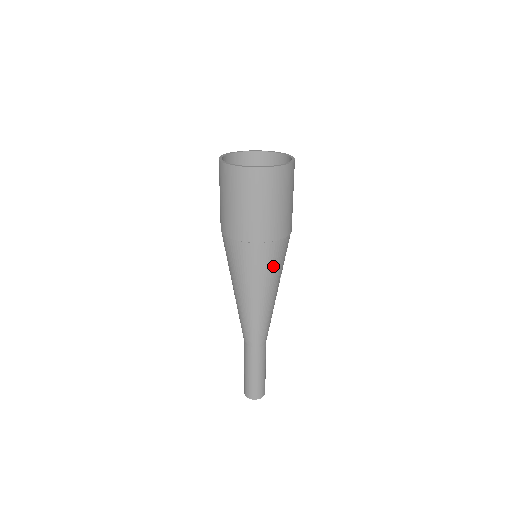
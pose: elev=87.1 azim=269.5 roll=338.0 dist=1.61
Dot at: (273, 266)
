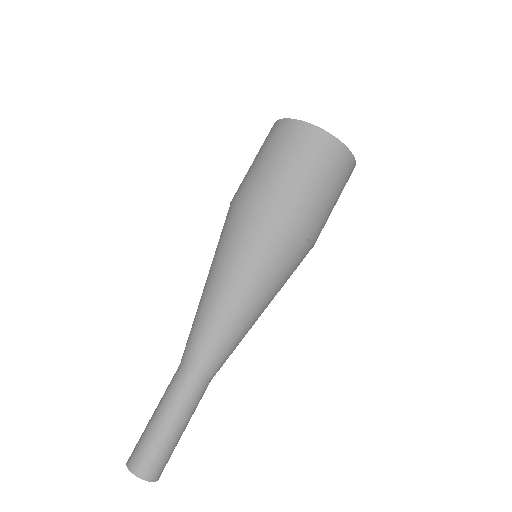
Dot at: (281, 265)
